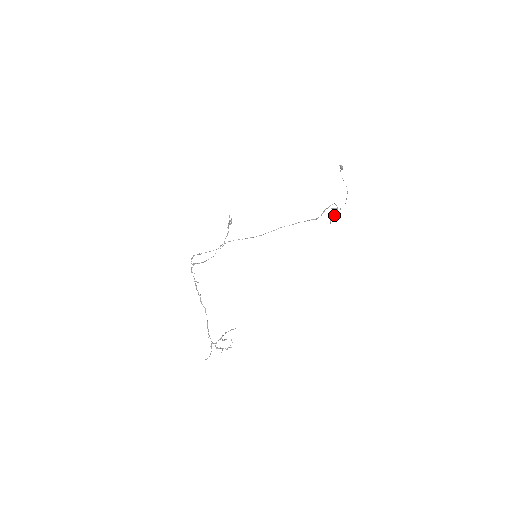
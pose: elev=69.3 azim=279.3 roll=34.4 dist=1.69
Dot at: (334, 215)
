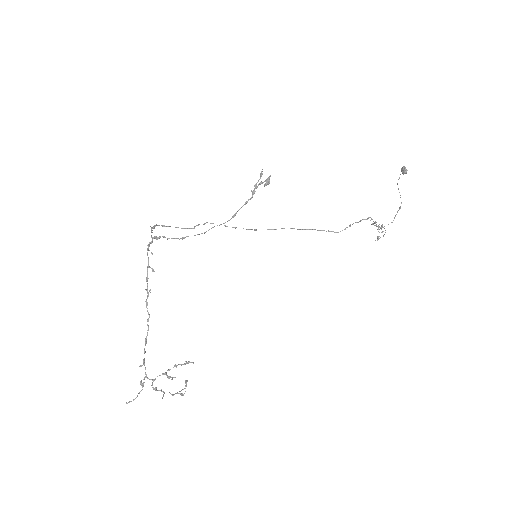
Dot at: (382, 232)
